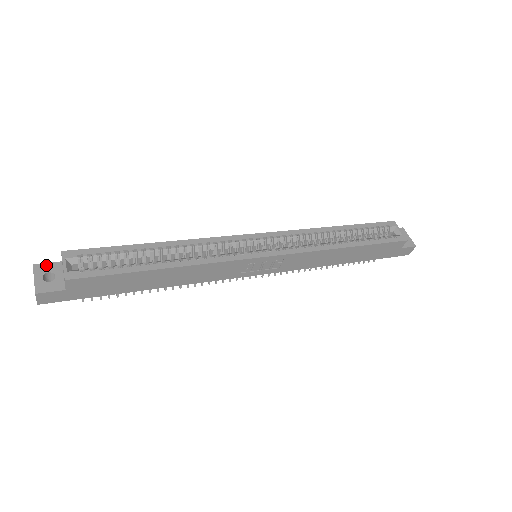
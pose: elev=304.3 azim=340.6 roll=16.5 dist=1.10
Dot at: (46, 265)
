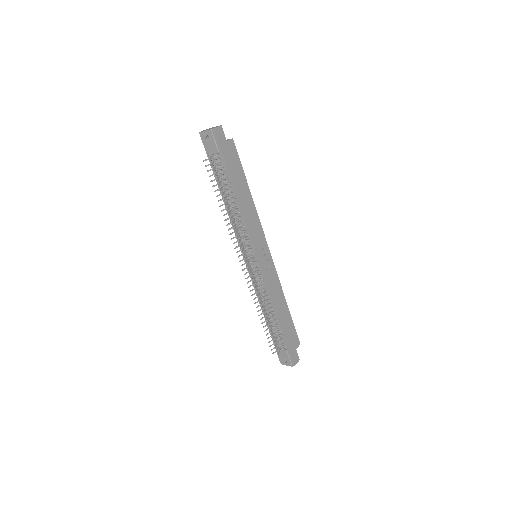
Dot at: occluded
